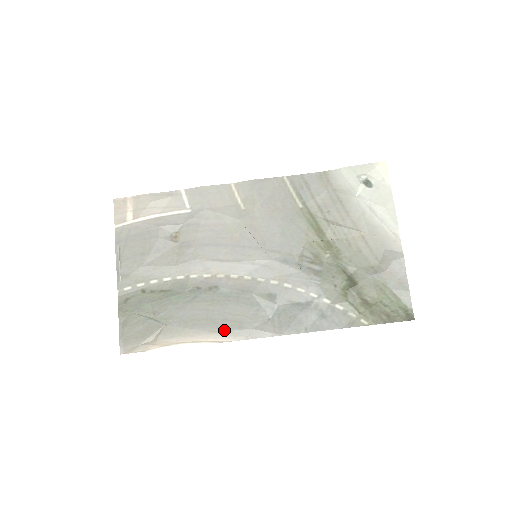
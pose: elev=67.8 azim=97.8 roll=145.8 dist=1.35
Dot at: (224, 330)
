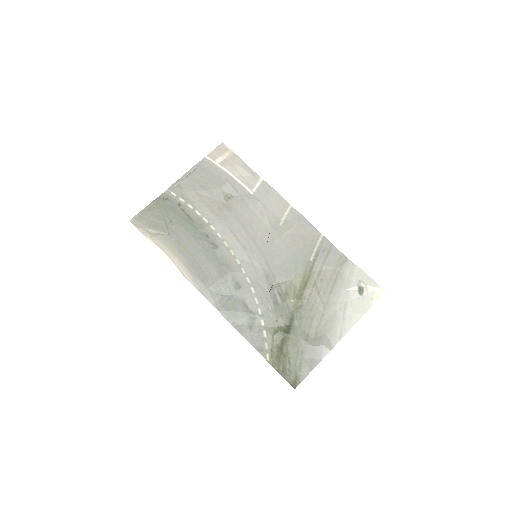
Dot at: (193, 272)
